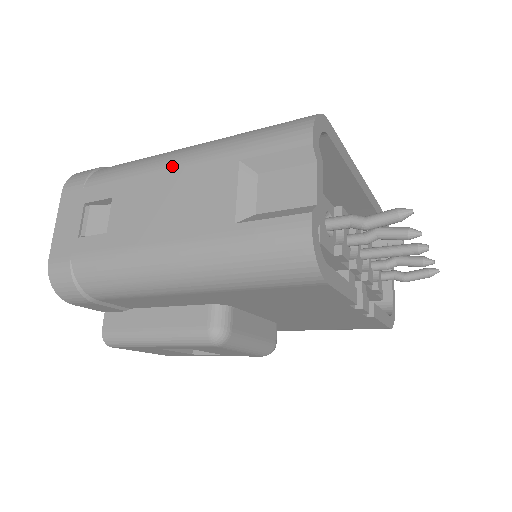
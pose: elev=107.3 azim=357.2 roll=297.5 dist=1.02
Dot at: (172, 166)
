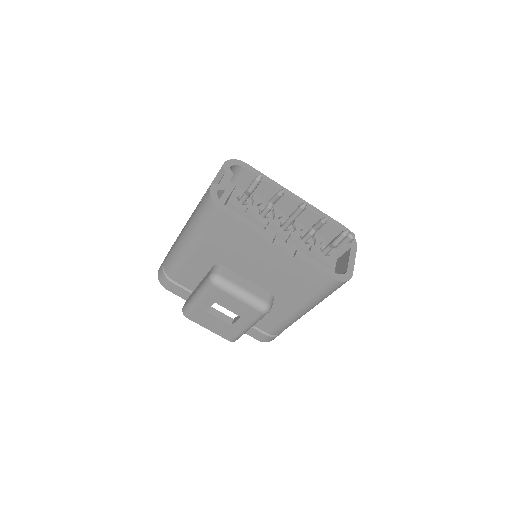
Dot at: occluded
